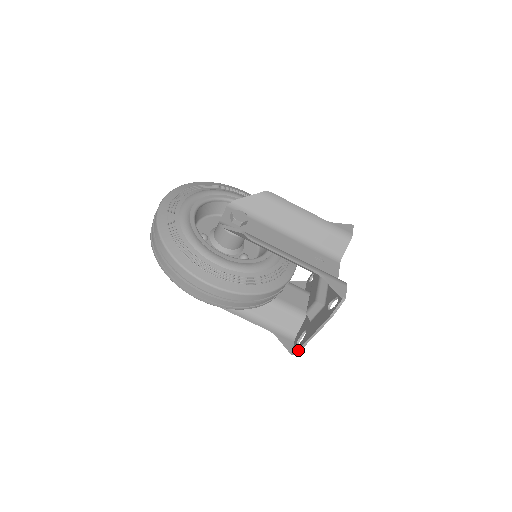
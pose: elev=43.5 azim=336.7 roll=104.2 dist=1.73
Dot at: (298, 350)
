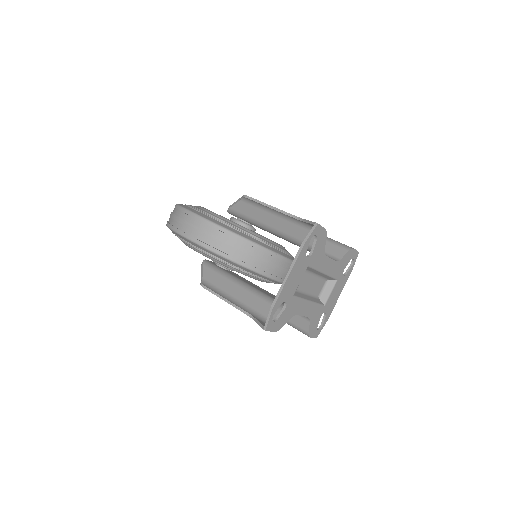
Dot at: (270, 312)
